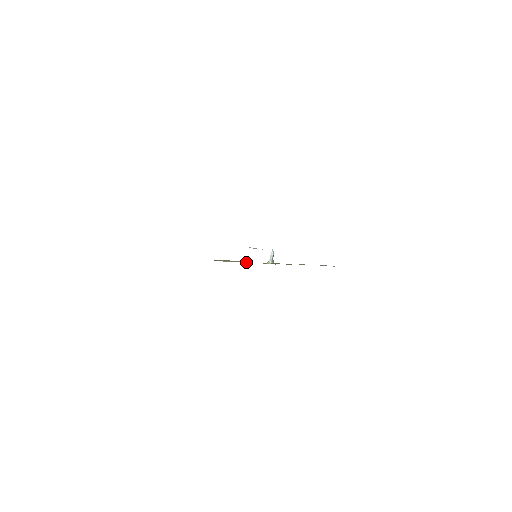
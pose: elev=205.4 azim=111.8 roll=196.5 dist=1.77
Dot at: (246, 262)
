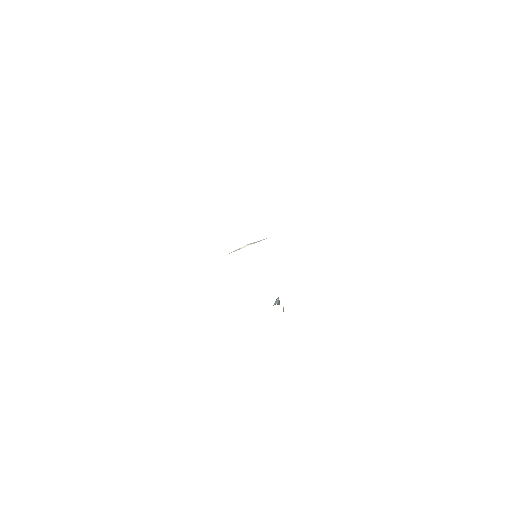
Dot at: occluded
